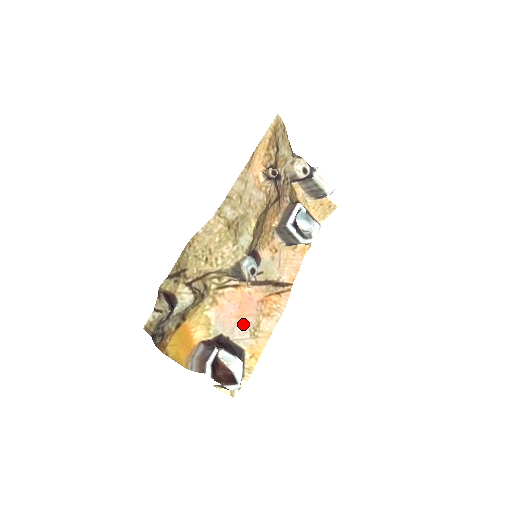
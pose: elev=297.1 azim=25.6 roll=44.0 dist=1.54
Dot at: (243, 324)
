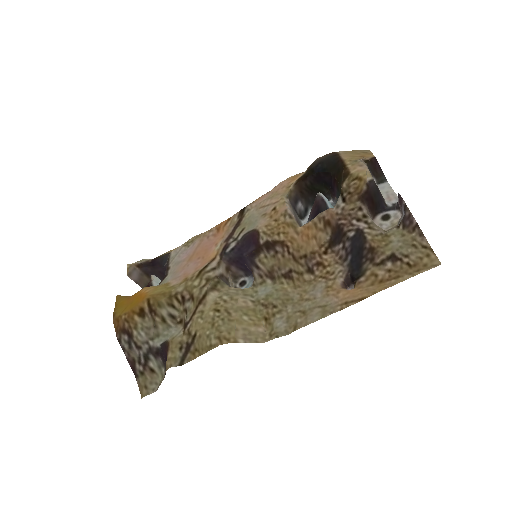
Dot at: (188, 252)
